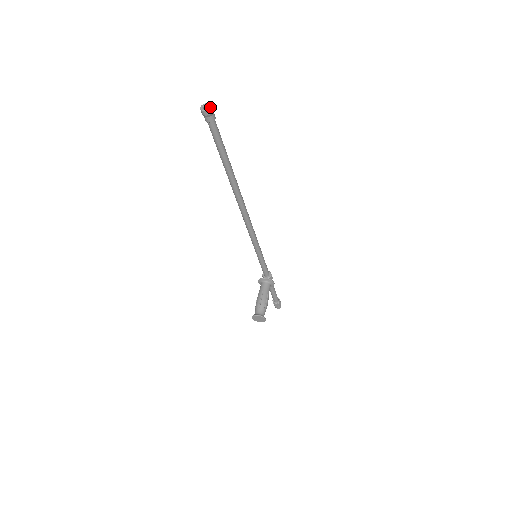
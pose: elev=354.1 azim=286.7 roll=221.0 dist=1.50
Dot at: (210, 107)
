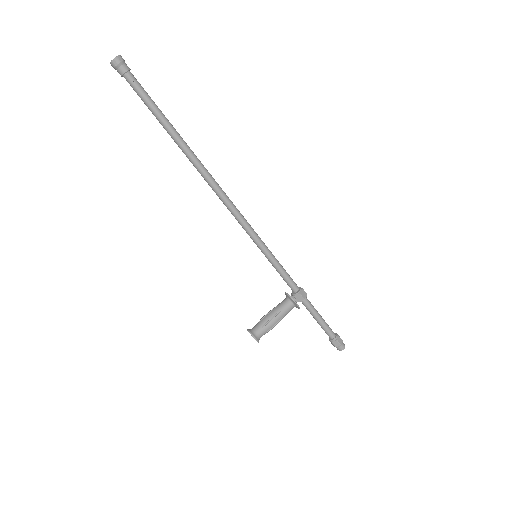
Dot at: occluded
